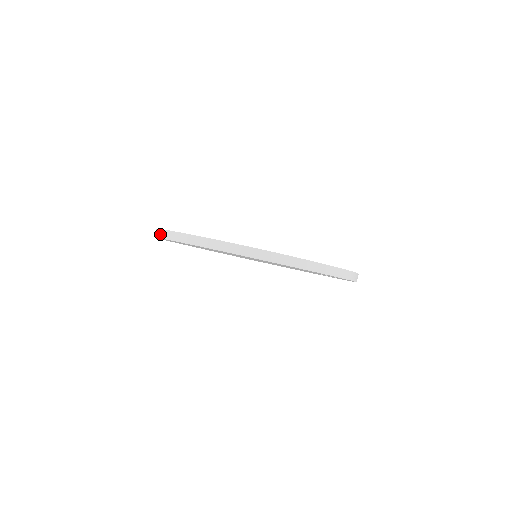
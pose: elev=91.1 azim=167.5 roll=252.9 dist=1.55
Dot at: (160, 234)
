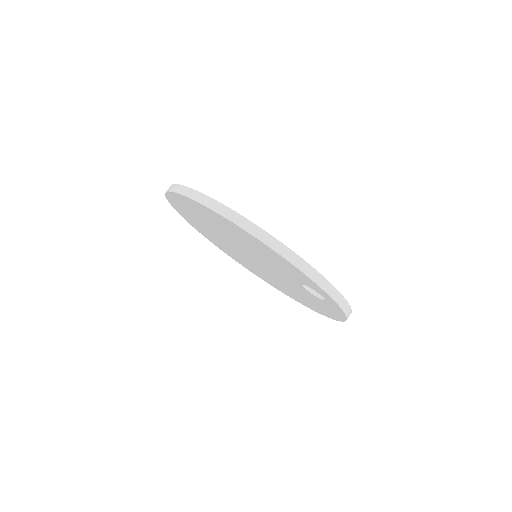
Dot at: occluded
